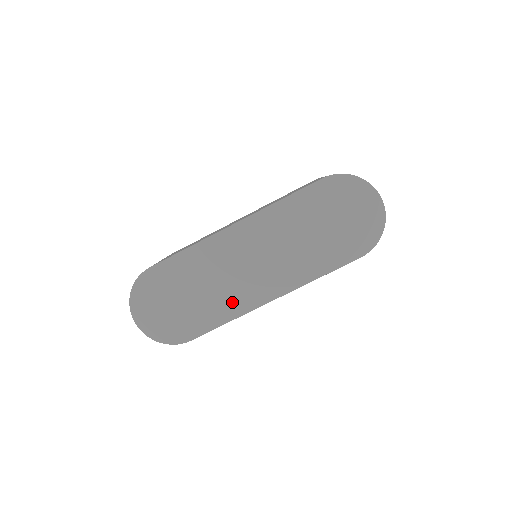
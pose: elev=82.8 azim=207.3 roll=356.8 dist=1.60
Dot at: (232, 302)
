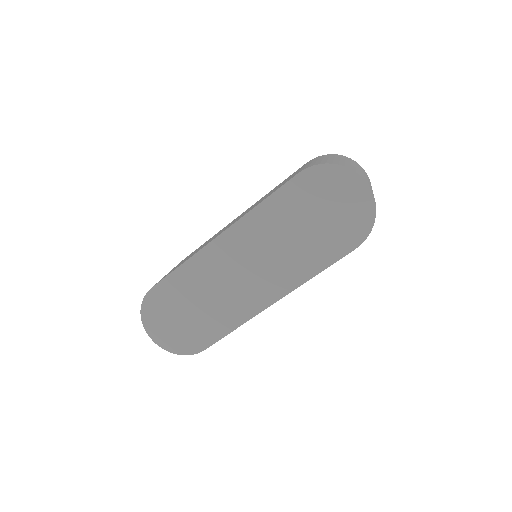
Dot at: (235, 310)
